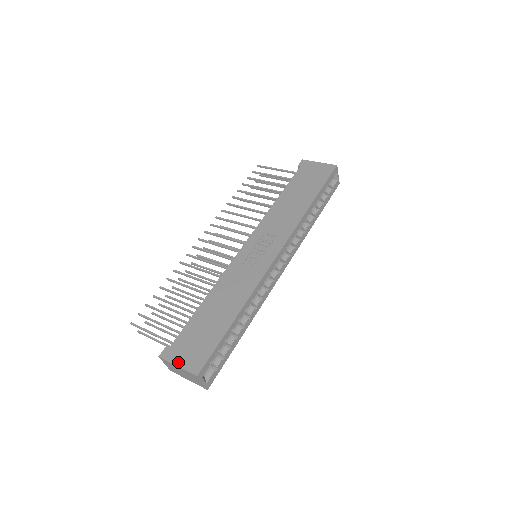
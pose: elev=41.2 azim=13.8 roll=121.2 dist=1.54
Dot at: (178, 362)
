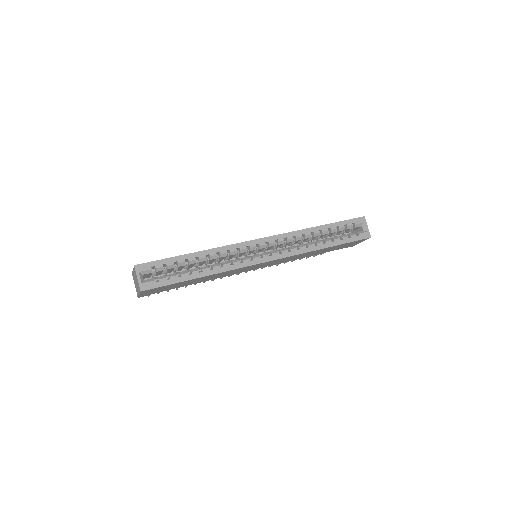
Dot at: occluded
